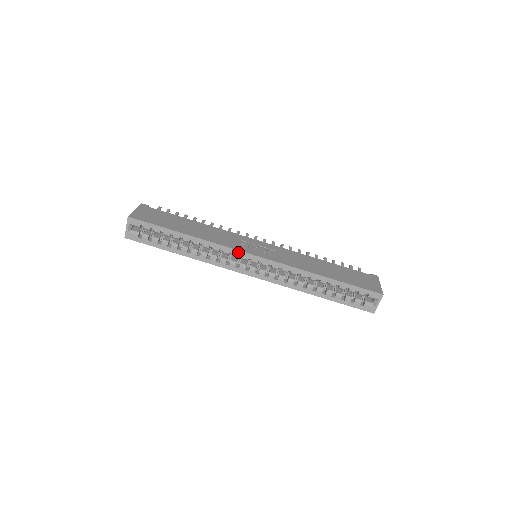
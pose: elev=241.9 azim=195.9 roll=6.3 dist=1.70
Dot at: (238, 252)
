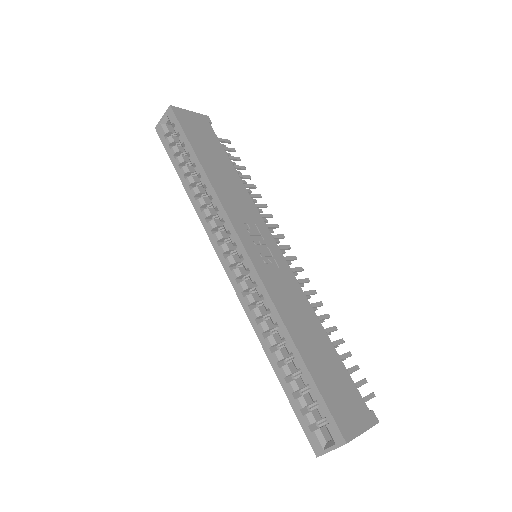
Dot at: (230, 225)
